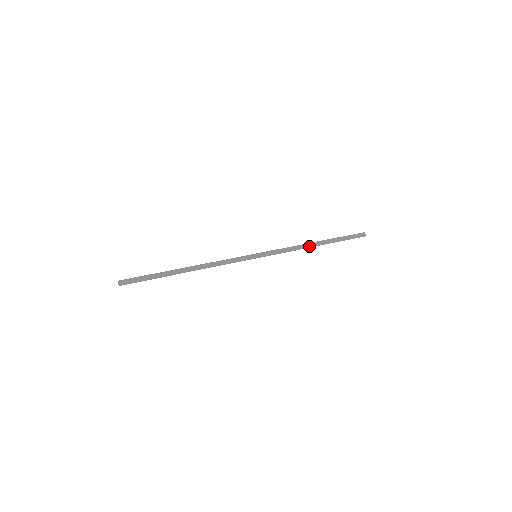
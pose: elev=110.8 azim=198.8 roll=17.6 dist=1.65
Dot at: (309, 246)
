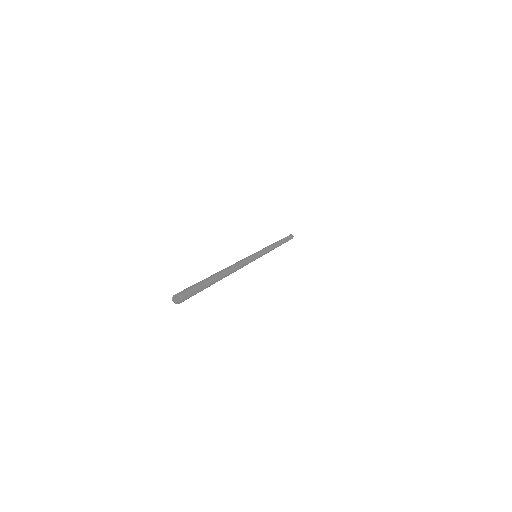
Dot at: occluded
